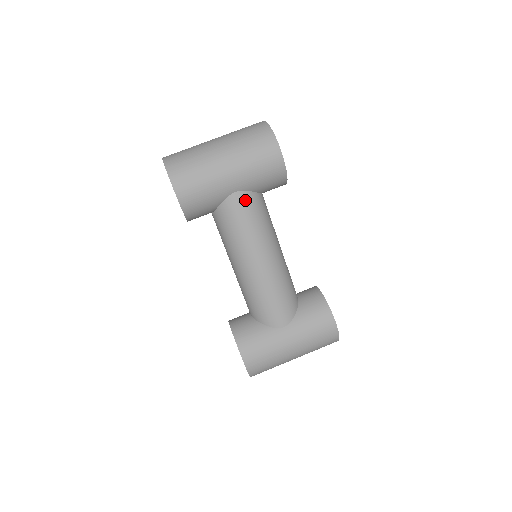
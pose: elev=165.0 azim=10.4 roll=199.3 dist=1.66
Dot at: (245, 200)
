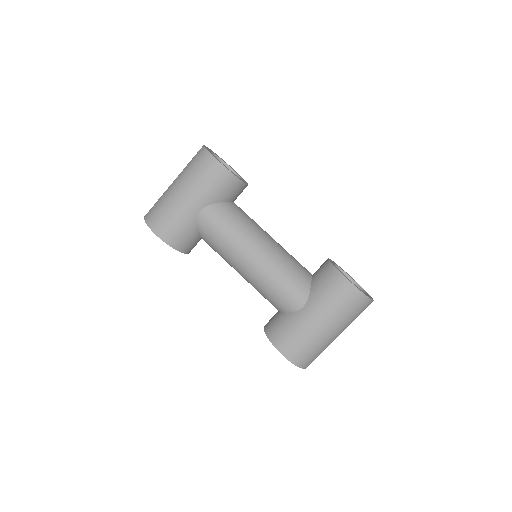
Dot at: (212, 213)
